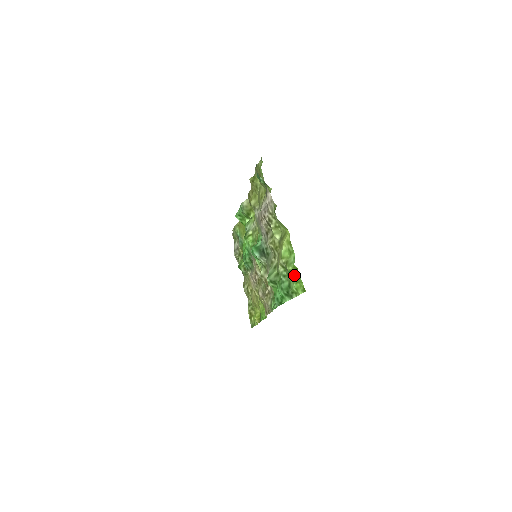
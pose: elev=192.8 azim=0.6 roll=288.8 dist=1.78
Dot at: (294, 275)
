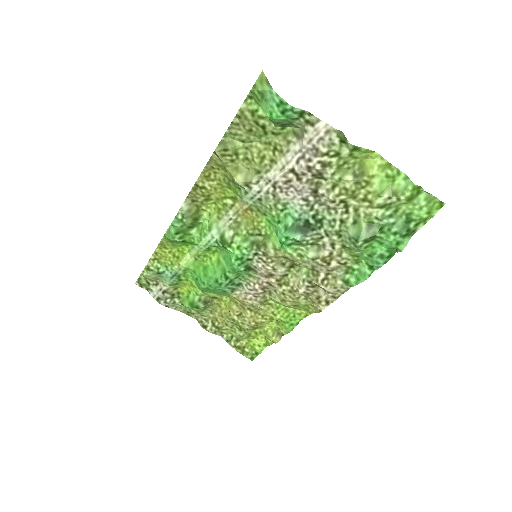
Dot at: (416, 199)
